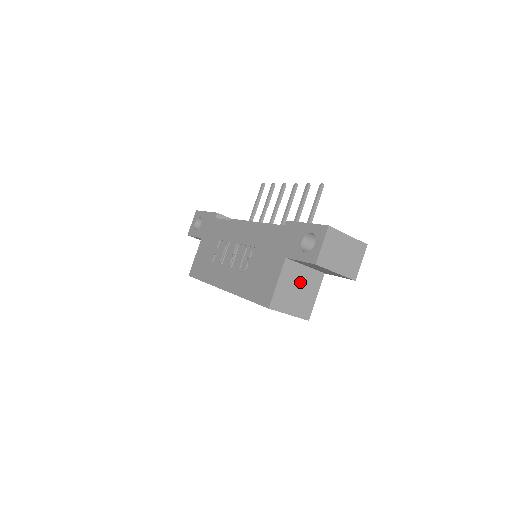
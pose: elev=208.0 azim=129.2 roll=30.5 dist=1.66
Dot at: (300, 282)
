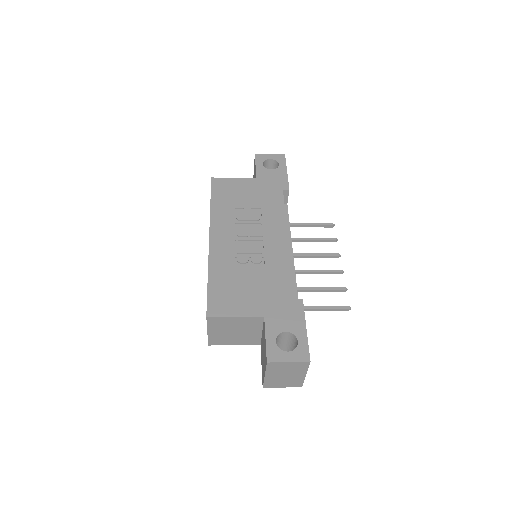
Dot at: (244, 331)
